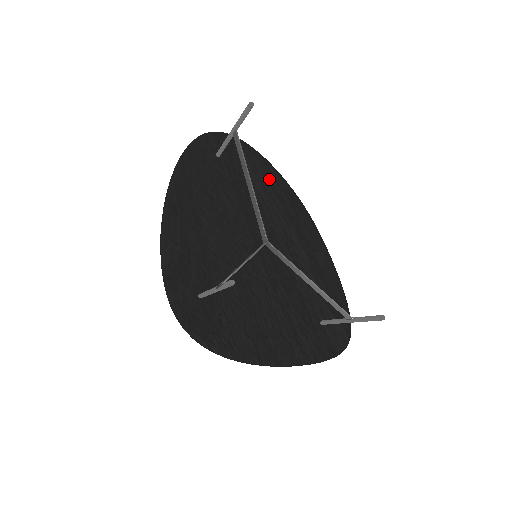
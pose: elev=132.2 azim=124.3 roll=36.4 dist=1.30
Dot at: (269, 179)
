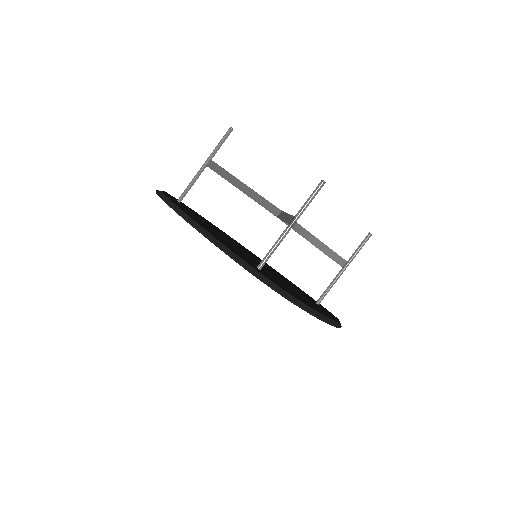
Dot at: (213, 225)
